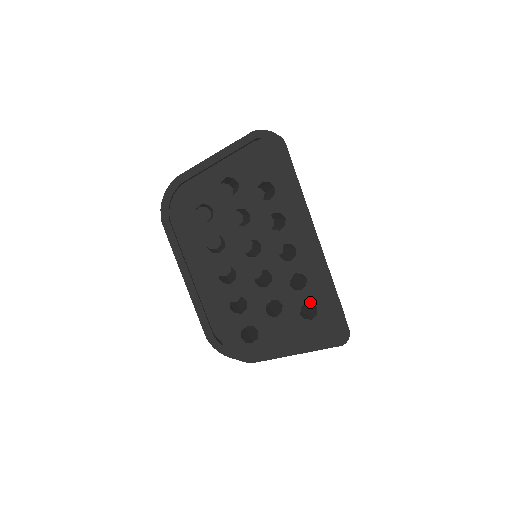
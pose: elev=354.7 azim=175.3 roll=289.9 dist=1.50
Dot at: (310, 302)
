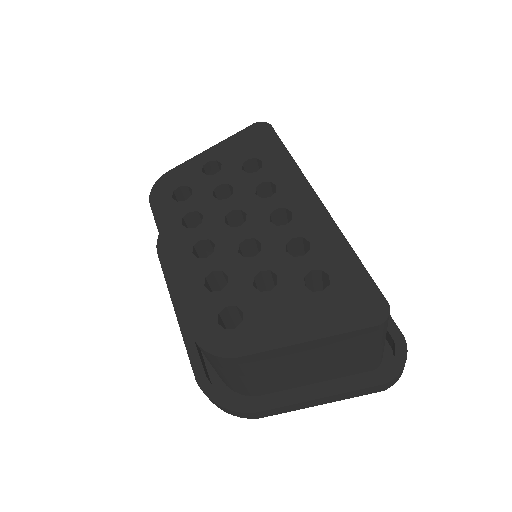
Dot at: (318, 269)
